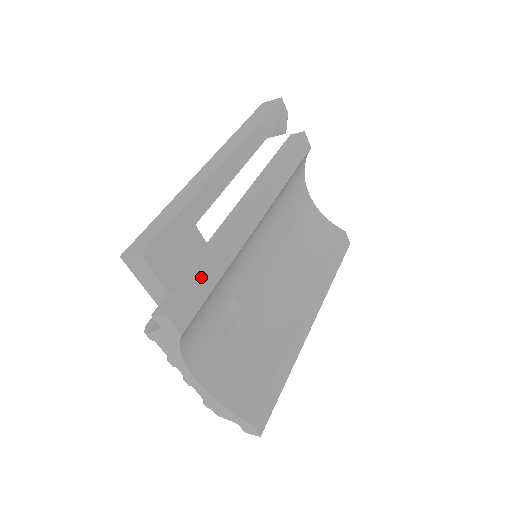
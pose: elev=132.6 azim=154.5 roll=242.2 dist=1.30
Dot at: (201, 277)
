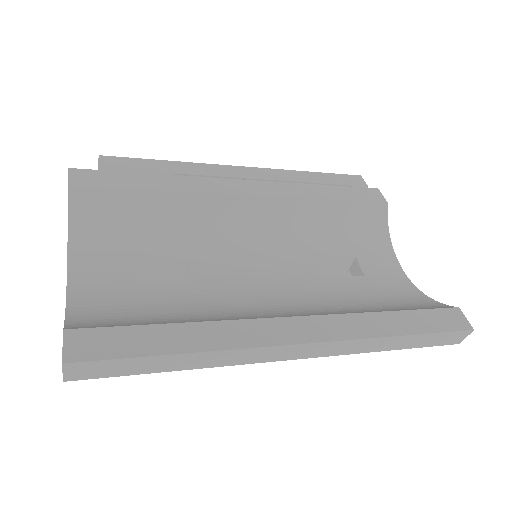
Dot at: (132, 175)
